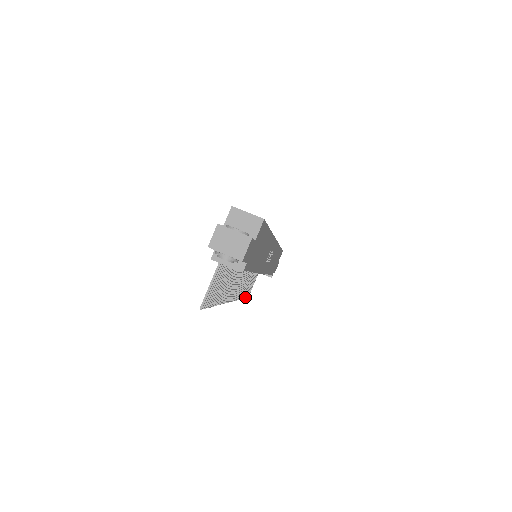
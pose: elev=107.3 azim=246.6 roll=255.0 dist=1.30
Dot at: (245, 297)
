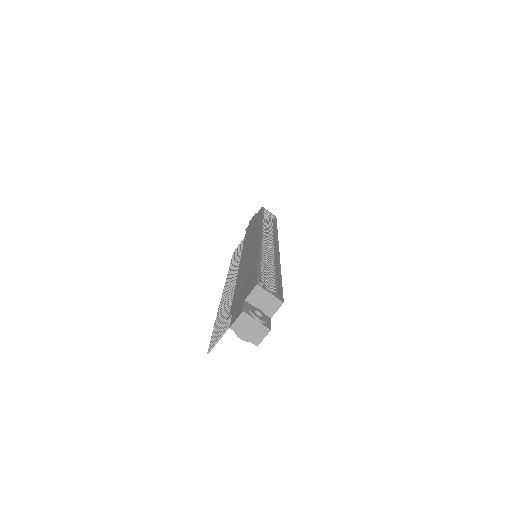
Dot at: occluded
